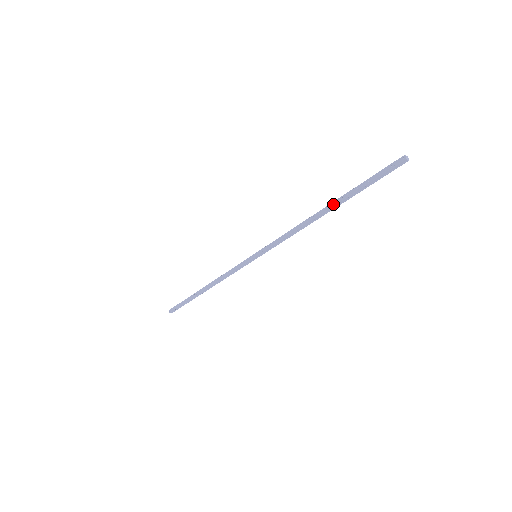
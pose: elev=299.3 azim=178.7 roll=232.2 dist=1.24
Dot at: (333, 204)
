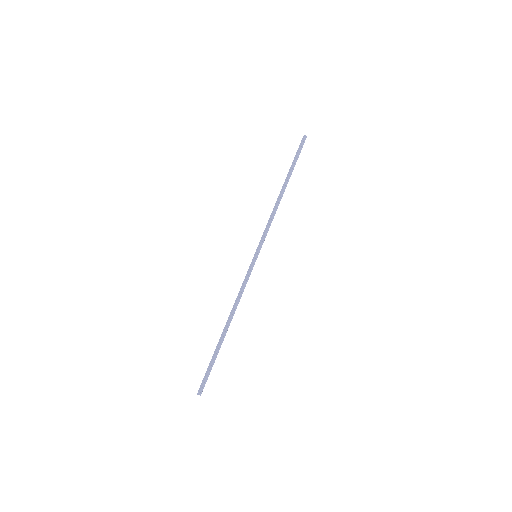
Dot at: (285, 181)
